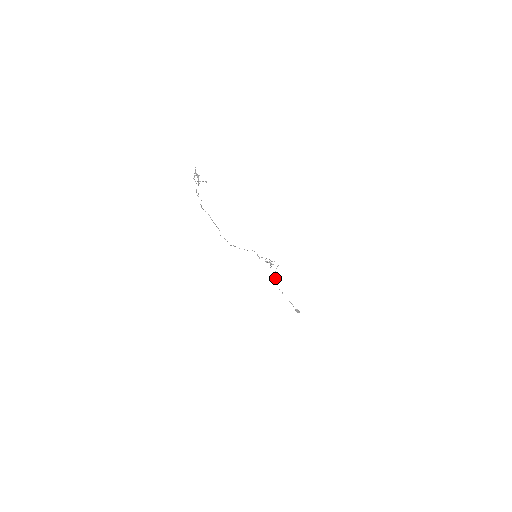
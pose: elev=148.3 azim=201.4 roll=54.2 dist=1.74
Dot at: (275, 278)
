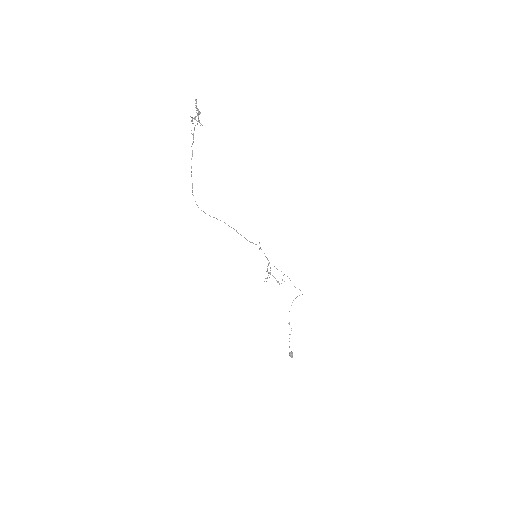
Dot at: occluded
